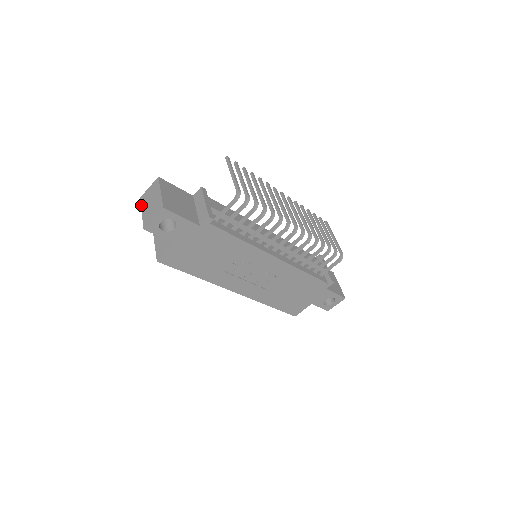
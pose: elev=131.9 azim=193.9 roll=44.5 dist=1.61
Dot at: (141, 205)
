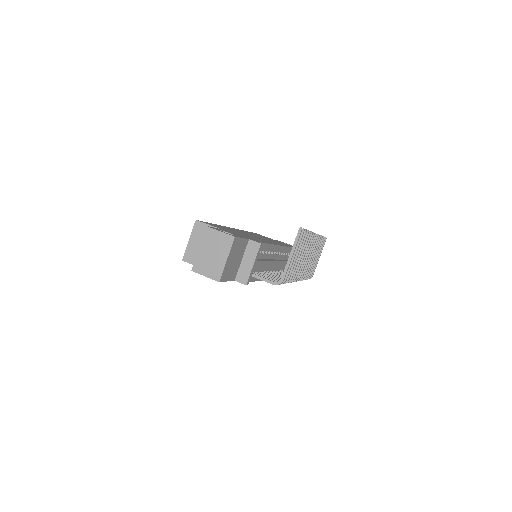
Dot at: (203, 238)
